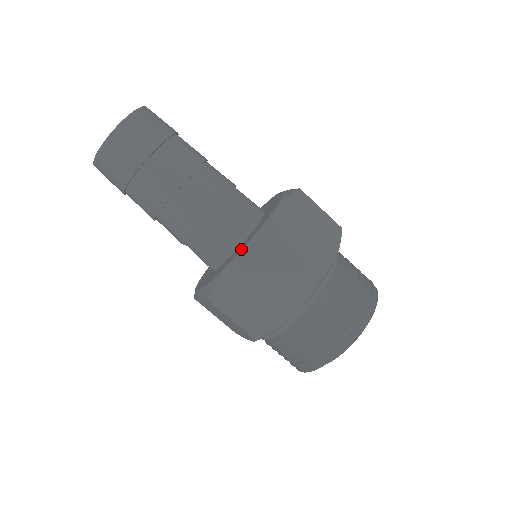
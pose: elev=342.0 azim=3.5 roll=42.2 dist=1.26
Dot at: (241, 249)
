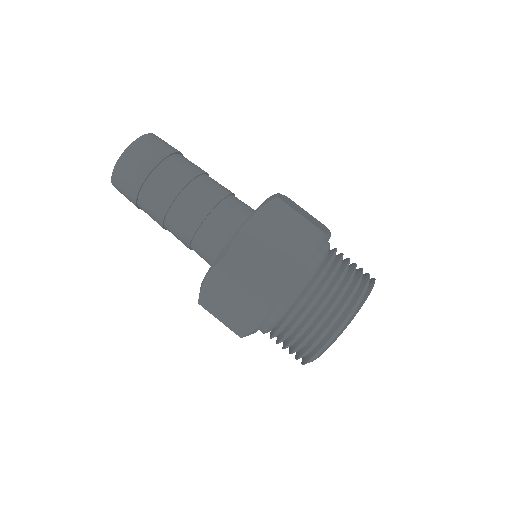
Dot at: (213, 263)
